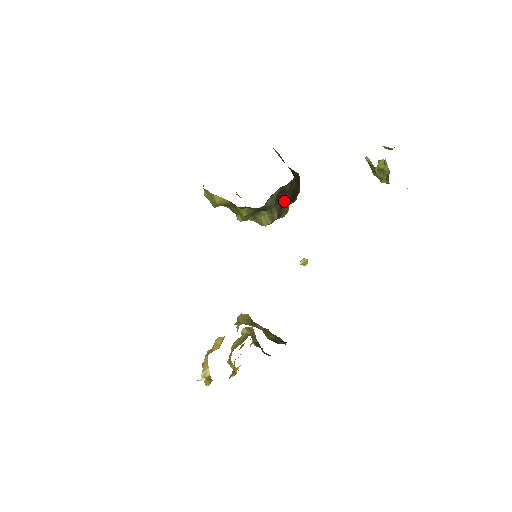
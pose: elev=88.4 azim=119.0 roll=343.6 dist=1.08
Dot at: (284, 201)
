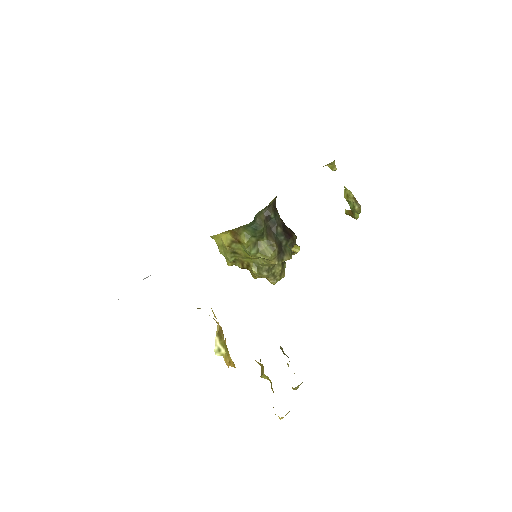
Dot at: (278, 235)
